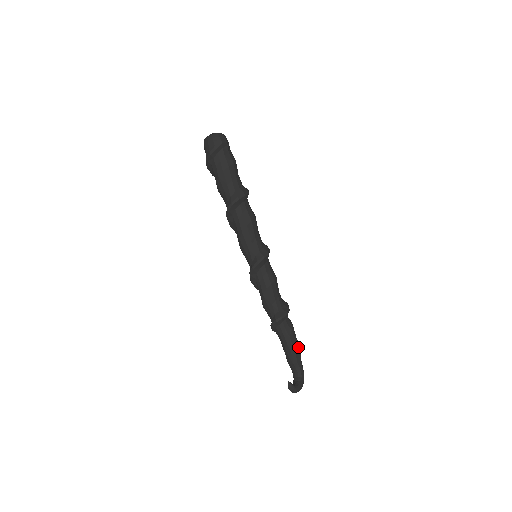
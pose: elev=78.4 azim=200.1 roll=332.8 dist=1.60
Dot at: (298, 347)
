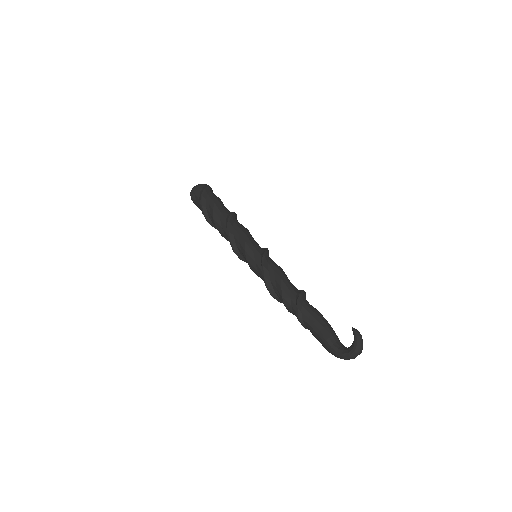
Dot at: occluded
